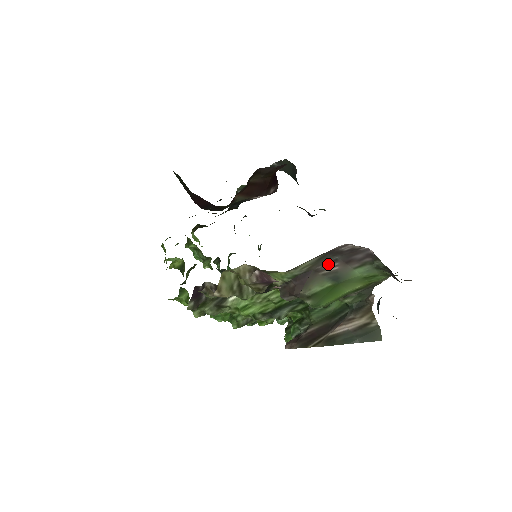
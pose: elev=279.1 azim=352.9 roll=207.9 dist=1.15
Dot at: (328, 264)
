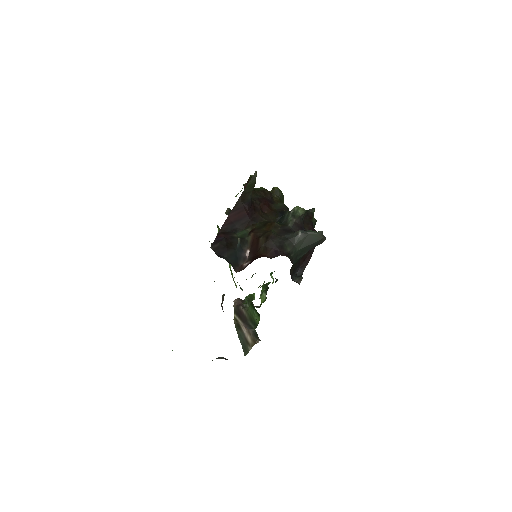
Dot at: occluded
